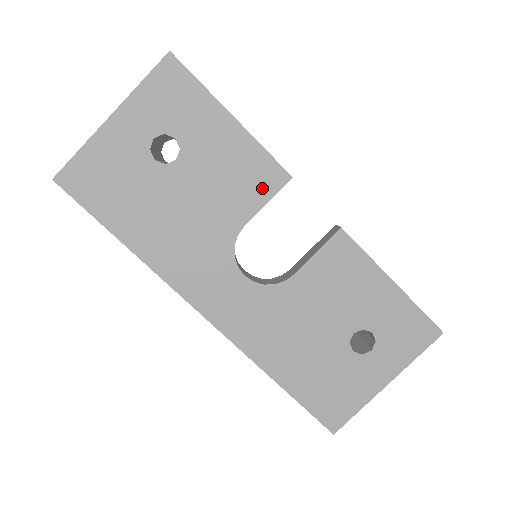
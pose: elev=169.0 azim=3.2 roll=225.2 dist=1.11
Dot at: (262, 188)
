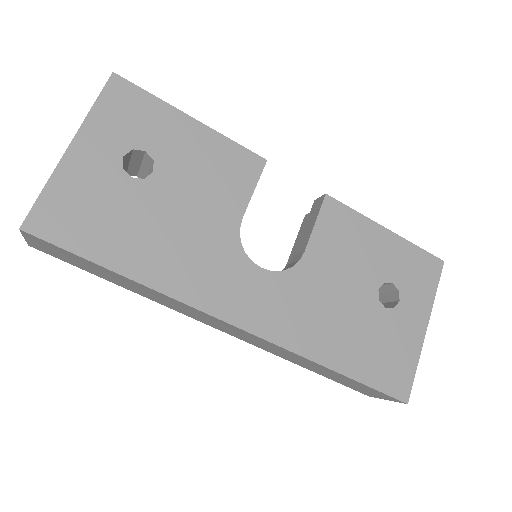
Dot at: (245, 177)
